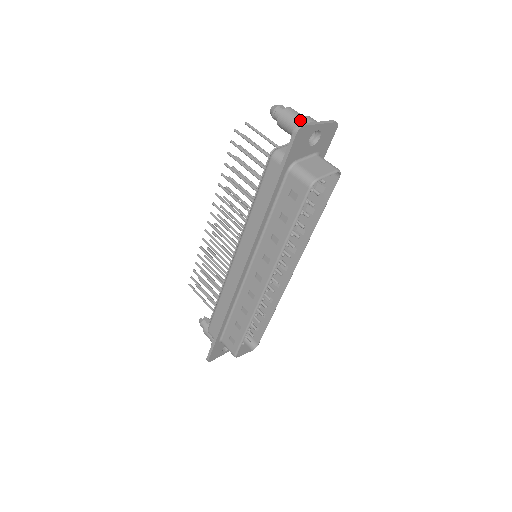
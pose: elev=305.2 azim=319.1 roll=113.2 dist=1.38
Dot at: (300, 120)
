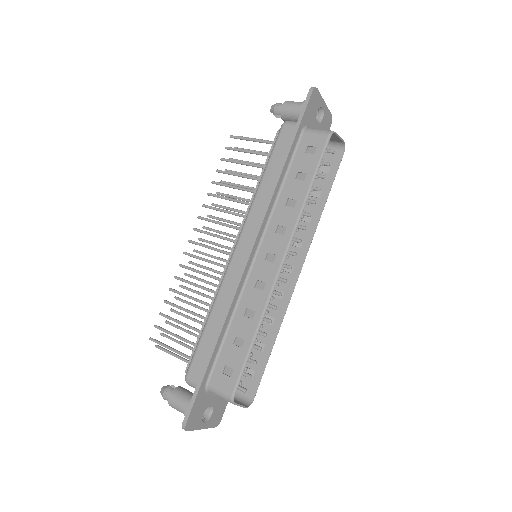
Dot at: occluded
